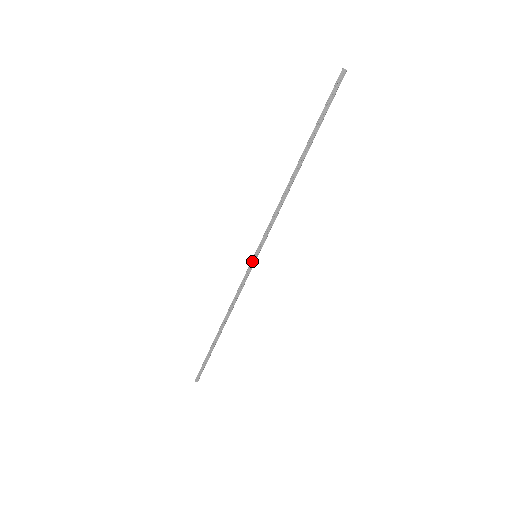
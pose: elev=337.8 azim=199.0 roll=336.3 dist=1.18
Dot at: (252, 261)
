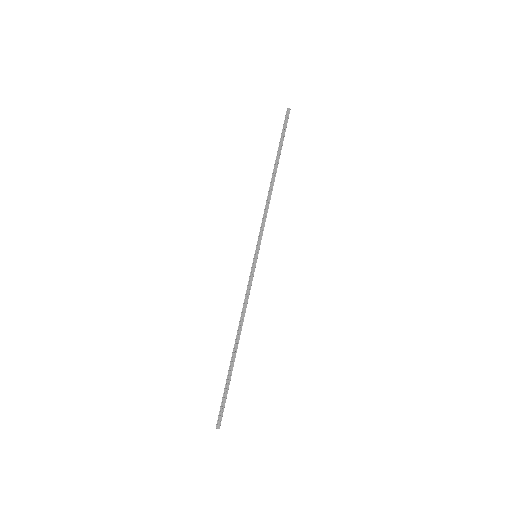
Dot at: (255, 261)
